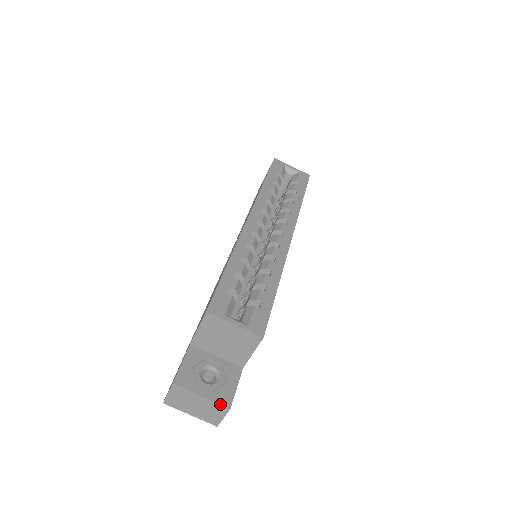
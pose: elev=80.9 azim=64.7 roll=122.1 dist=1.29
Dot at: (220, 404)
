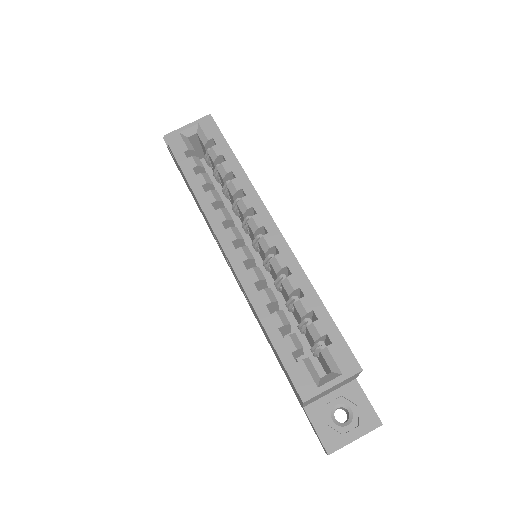
Dot at: occluded
